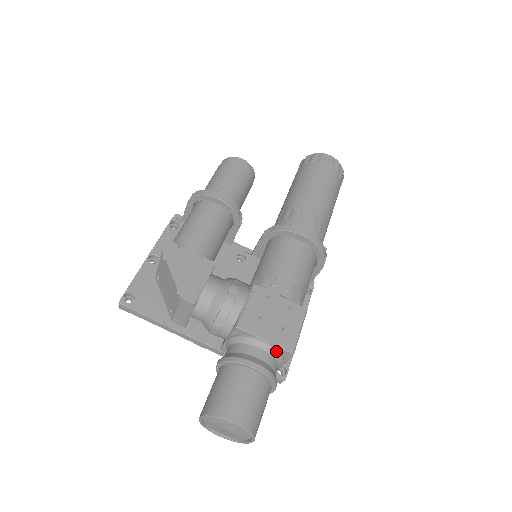
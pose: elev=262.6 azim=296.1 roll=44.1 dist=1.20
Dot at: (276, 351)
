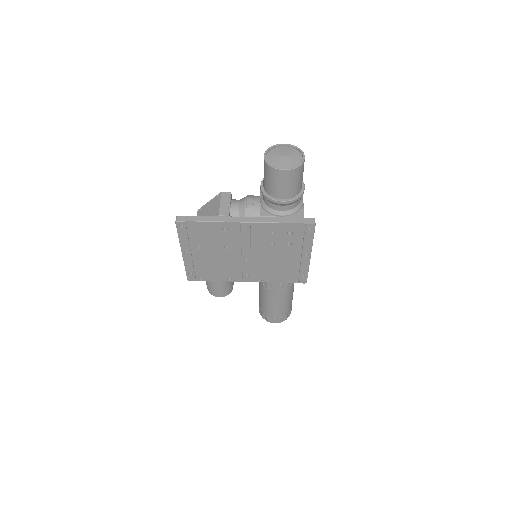
Dot at: occluded
